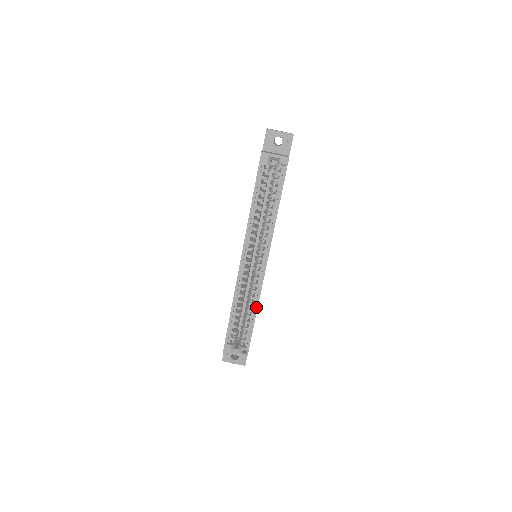
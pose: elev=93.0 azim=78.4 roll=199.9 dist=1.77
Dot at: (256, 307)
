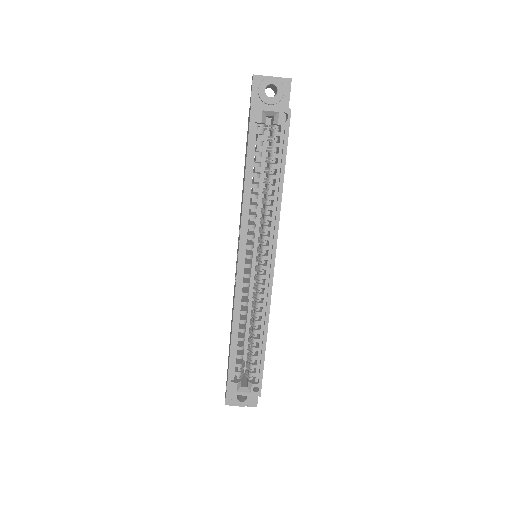
Dot at: (266, 326)
